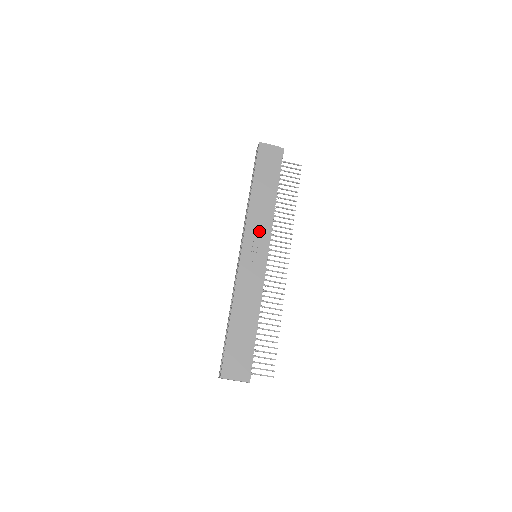
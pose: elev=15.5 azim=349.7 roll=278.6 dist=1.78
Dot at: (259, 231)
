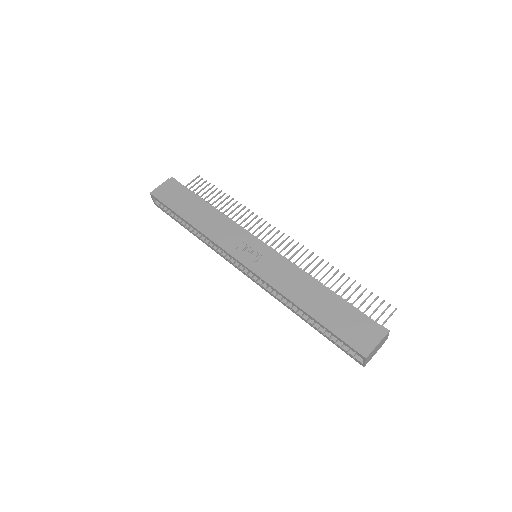
Dot at: (233, 237)
